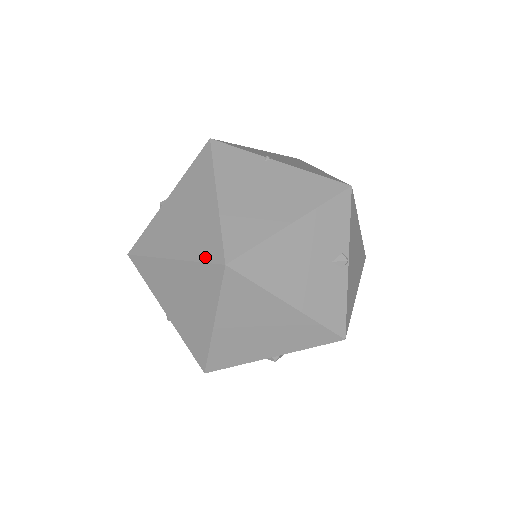
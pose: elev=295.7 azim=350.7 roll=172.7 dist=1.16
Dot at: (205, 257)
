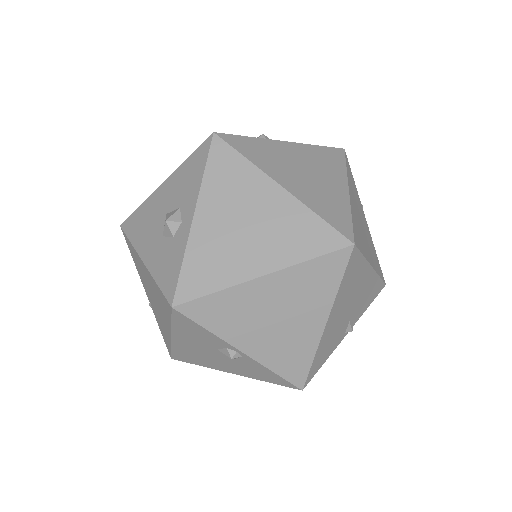
Dot at: (330, 220)
